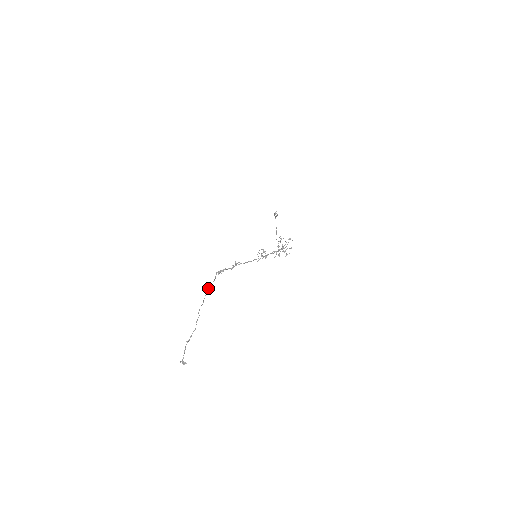
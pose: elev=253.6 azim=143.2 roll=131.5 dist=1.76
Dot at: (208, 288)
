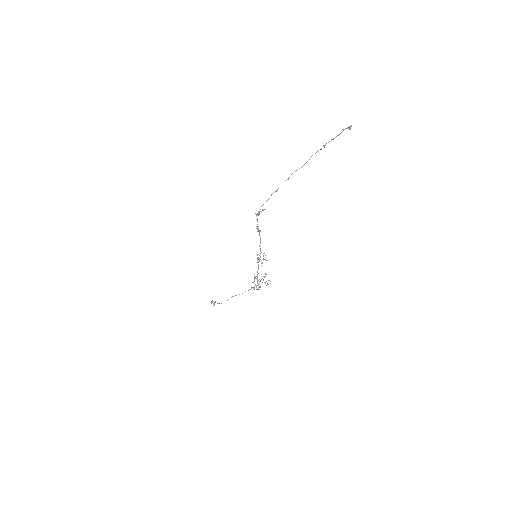
Dot at: (272, 193)
